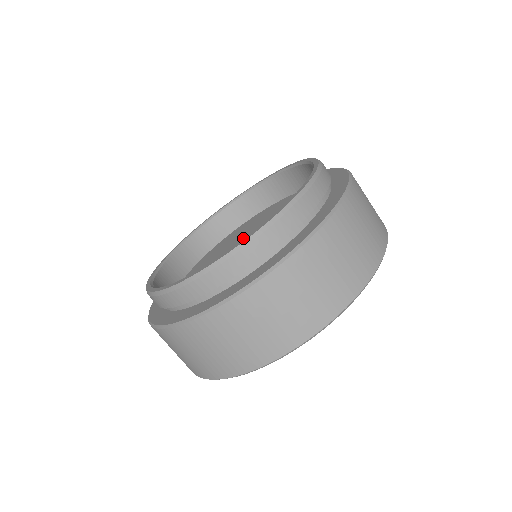
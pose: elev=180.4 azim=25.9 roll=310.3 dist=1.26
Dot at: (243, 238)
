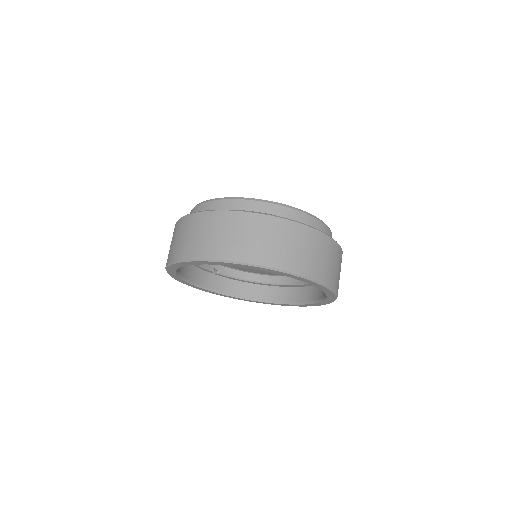
Dot at: occluded
